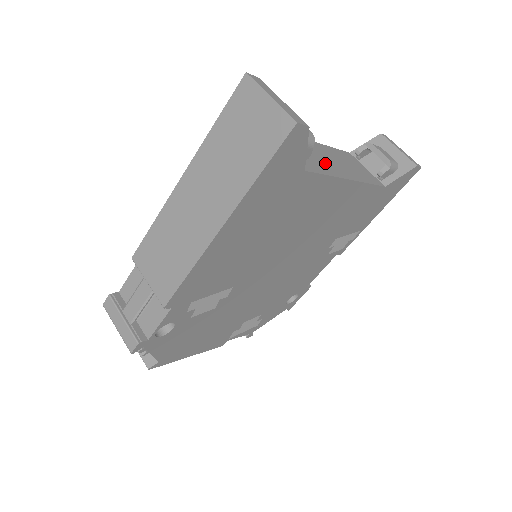
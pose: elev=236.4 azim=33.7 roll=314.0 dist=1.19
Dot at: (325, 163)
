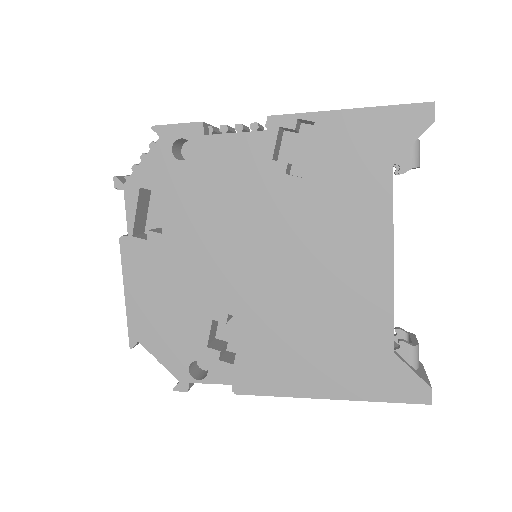
Dot at: occluded
